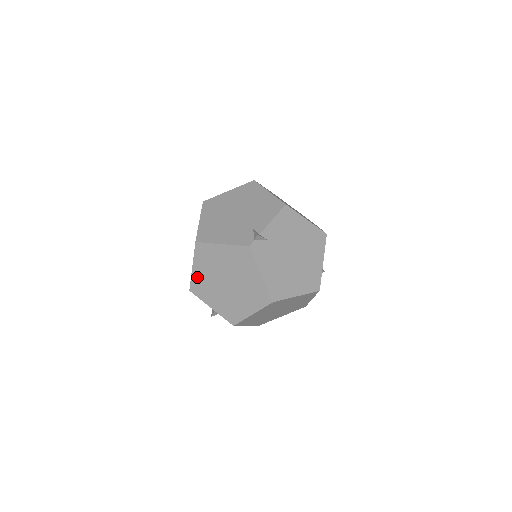
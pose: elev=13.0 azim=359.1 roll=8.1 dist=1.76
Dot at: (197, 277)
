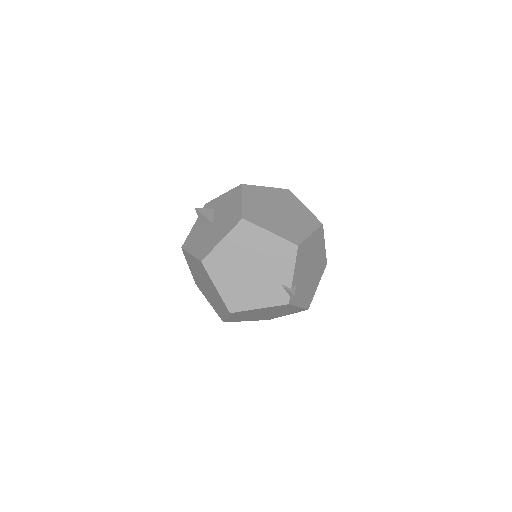
Dot at: (232, 319)
